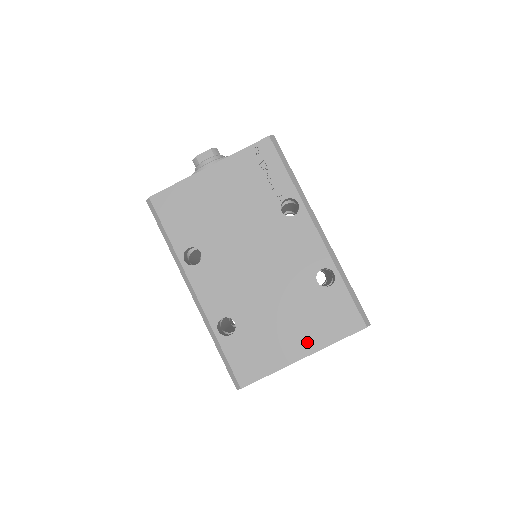
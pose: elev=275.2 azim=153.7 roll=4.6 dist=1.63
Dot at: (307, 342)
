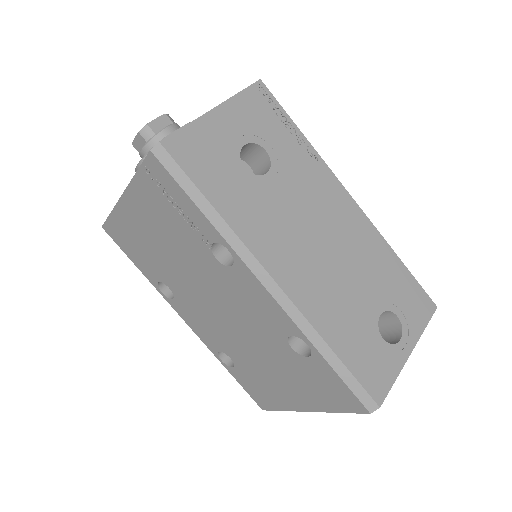
Dot at: (305, 400)
